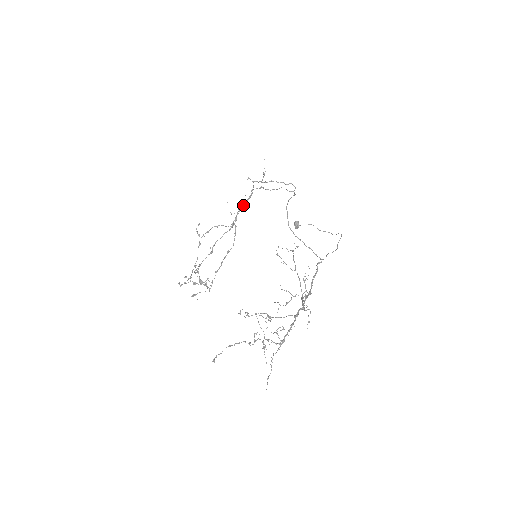
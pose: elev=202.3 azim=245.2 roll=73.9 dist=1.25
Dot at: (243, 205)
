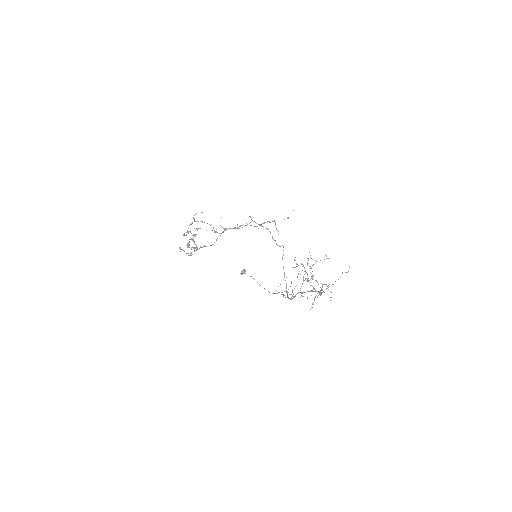
Dot at: (233, 228)
